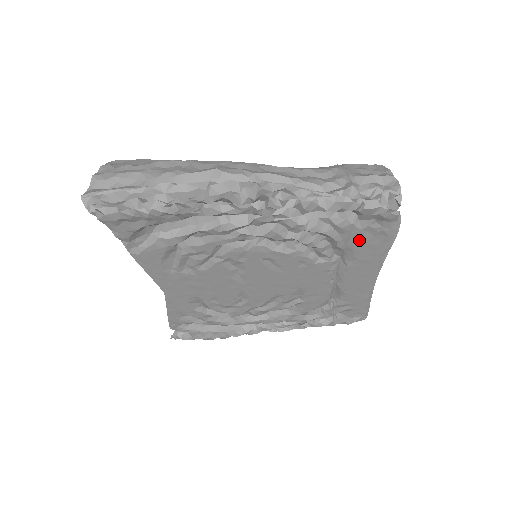
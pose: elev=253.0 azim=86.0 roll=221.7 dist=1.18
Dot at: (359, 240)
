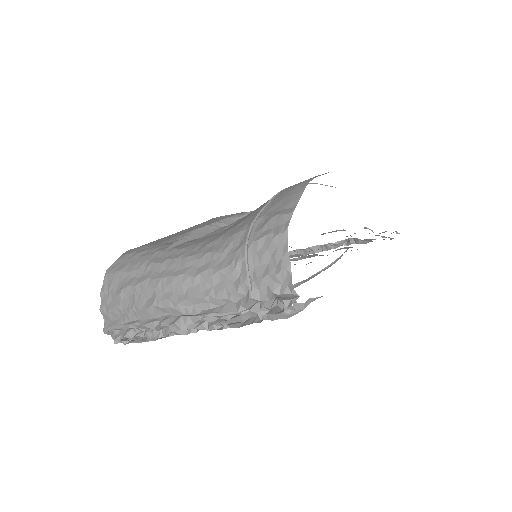
Dot at: occluded
